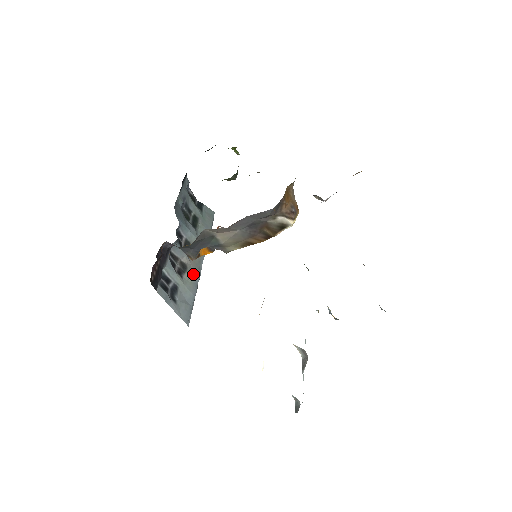
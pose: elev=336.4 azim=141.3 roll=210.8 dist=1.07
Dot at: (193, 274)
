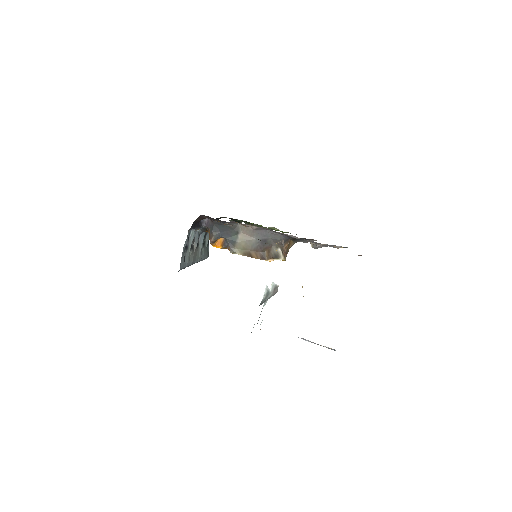
Dot at: (192, 258)
